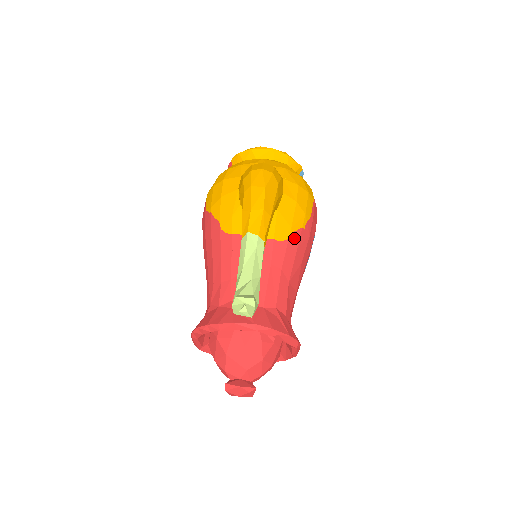
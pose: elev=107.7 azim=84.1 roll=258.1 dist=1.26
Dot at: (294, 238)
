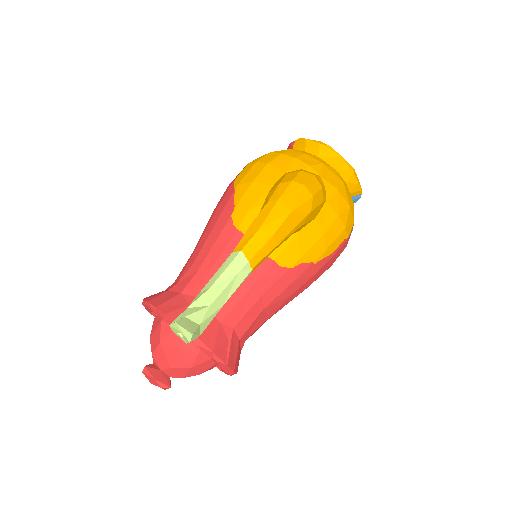
Dot at: (297, 269)
